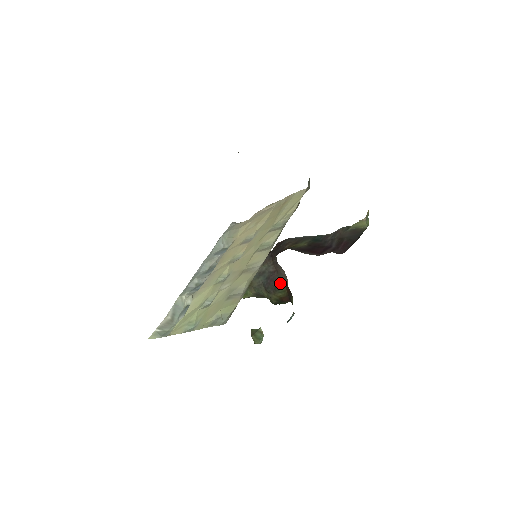
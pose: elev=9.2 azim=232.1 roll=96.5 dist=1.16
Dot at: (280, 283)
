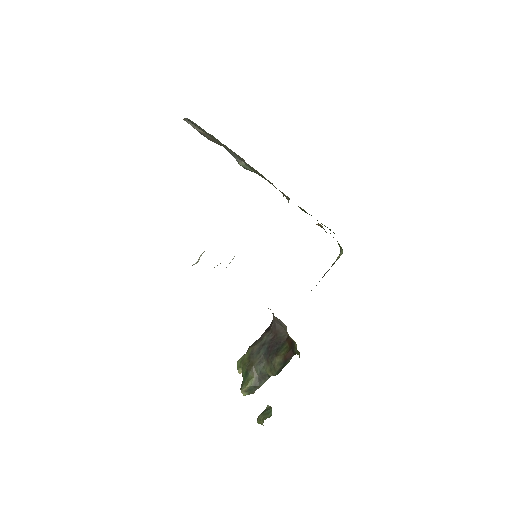
Dot at: (281, 342)
